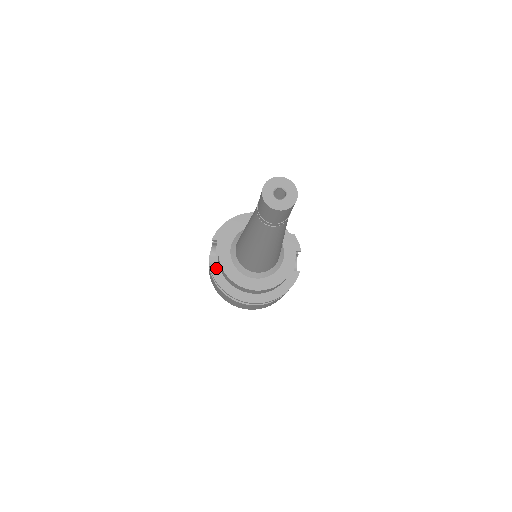
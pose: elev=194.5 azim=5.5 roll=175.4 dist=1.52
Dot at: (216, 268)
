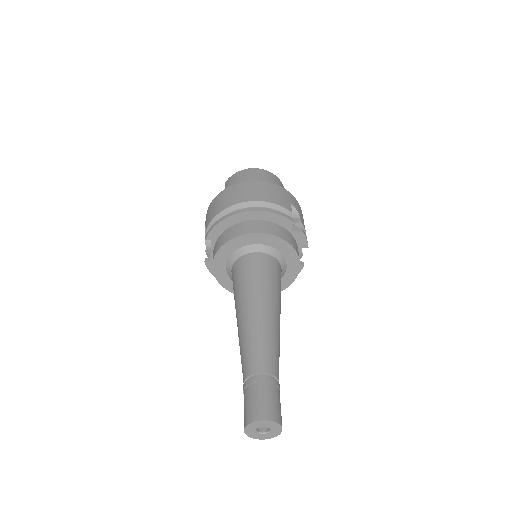
Dot at: occluded
